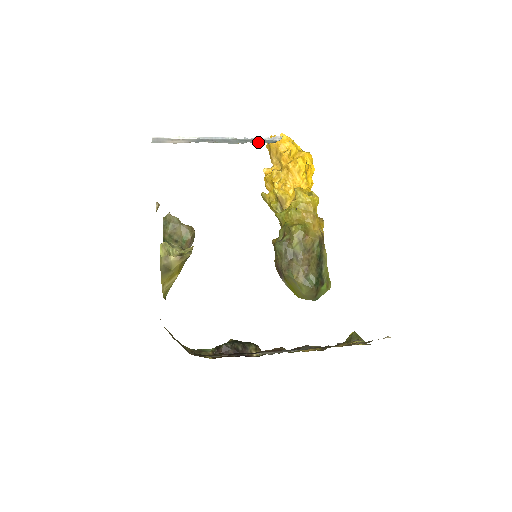
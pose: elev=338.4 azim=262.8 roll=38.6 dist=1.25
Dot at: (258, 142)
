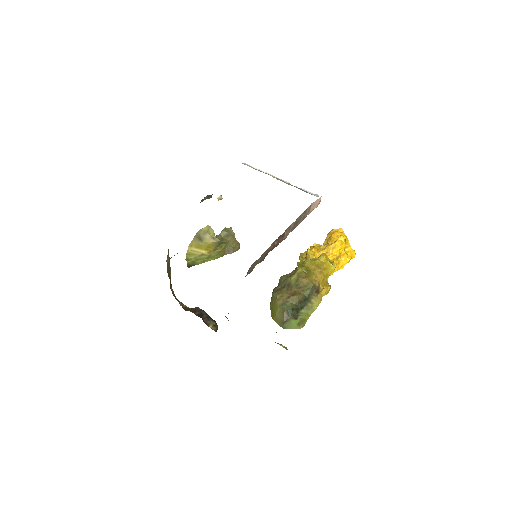
Dot at: (302, 190)
